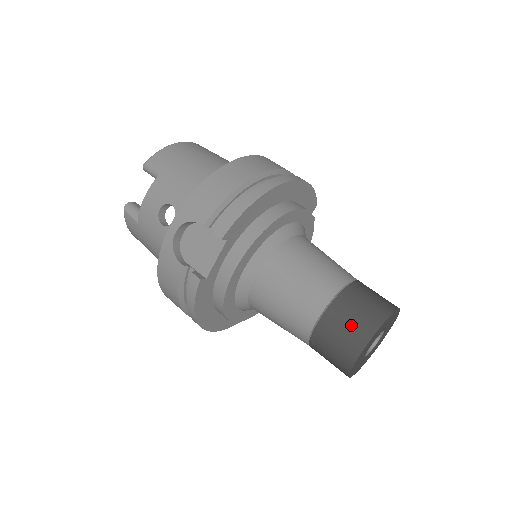
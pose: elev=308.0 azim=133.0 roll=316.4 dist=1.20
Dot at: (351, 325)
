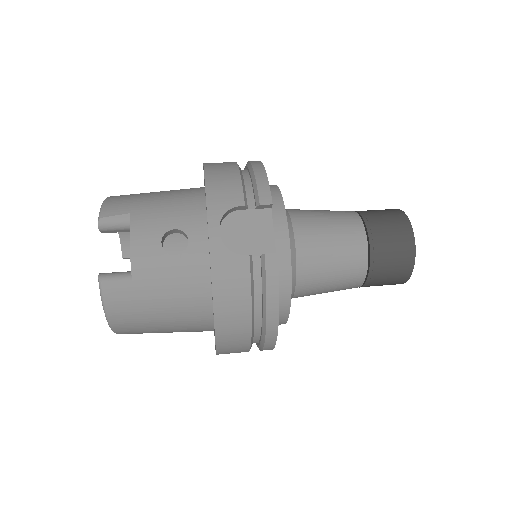
Dot at: (391, 226)
